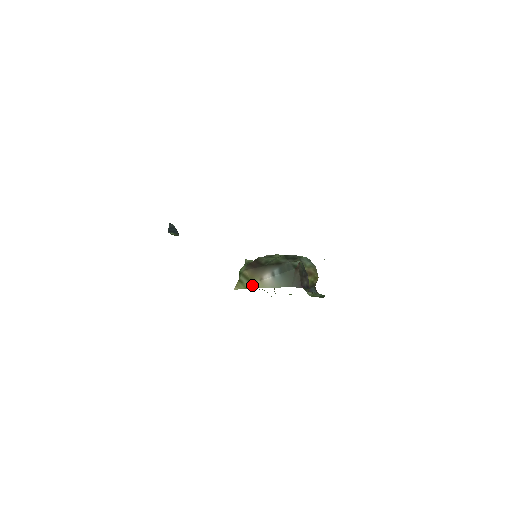
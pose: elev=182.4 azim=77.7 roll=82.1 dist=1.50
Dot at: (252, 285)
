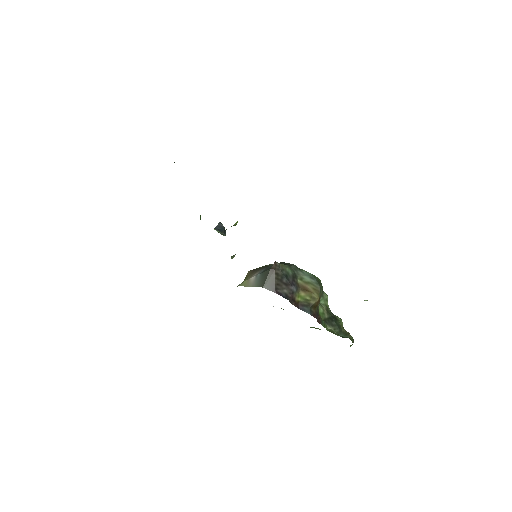
Dot at: (242, 283)
